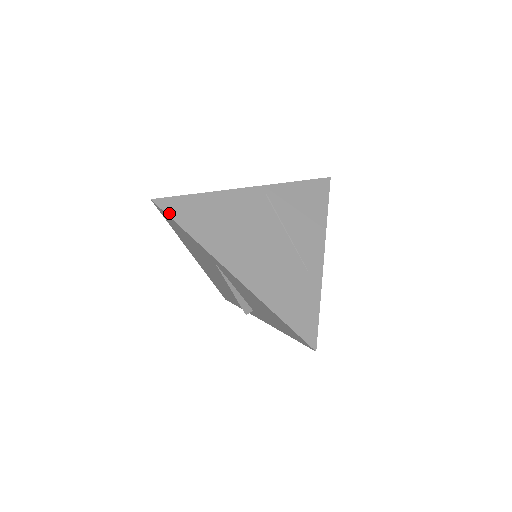
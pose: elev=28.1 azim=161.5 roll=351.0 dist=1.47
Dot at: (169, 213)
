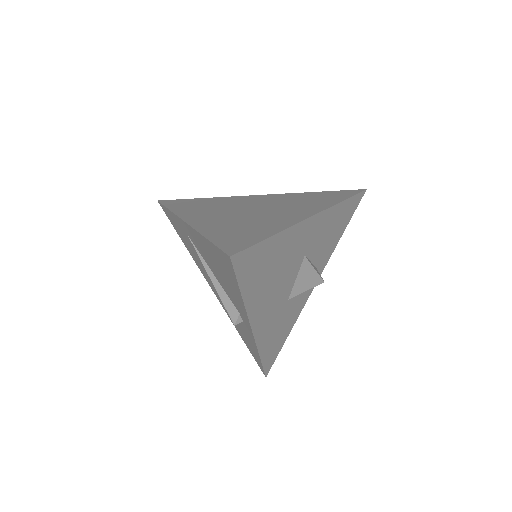
Dot at: (165, 204)
